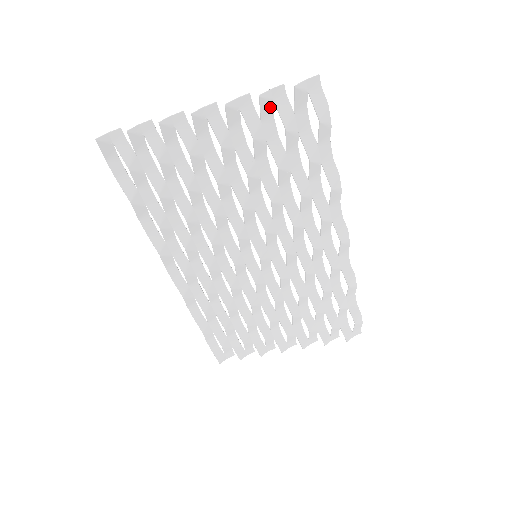
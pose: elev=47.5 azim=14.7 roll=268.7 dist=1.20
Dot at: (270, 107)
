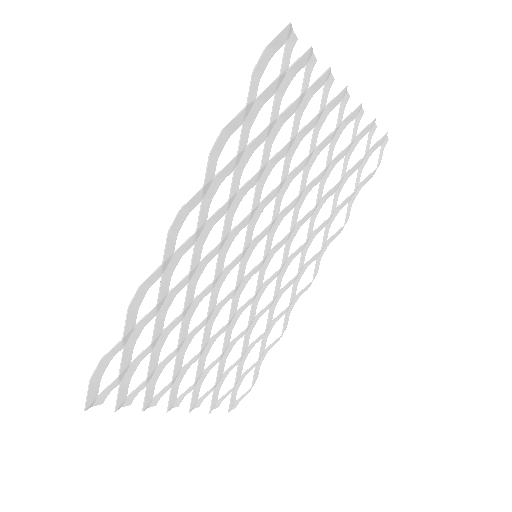
Dot at: (366, 133)
